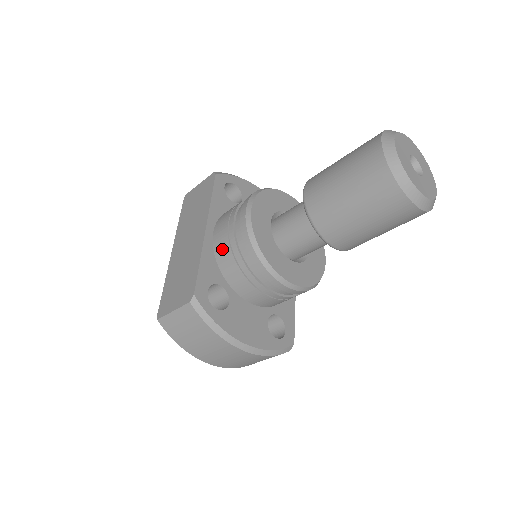
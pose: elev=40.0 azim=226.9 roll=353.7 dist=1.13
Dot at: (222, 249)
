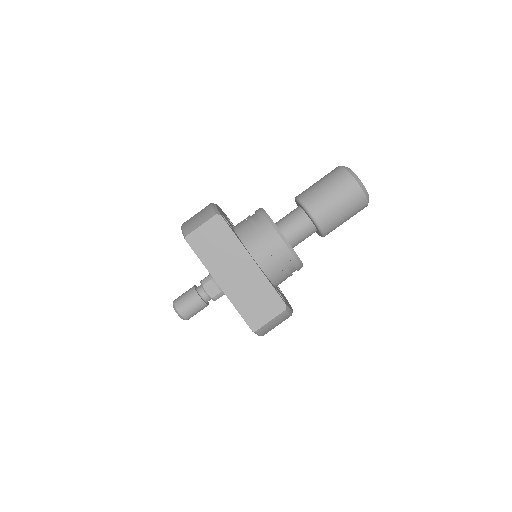
Dot at: (271, 268)
